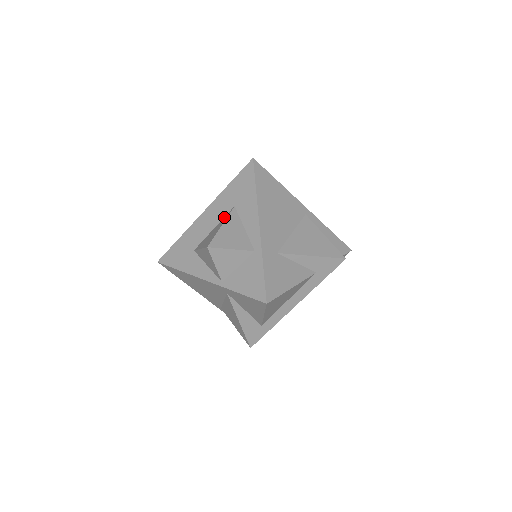
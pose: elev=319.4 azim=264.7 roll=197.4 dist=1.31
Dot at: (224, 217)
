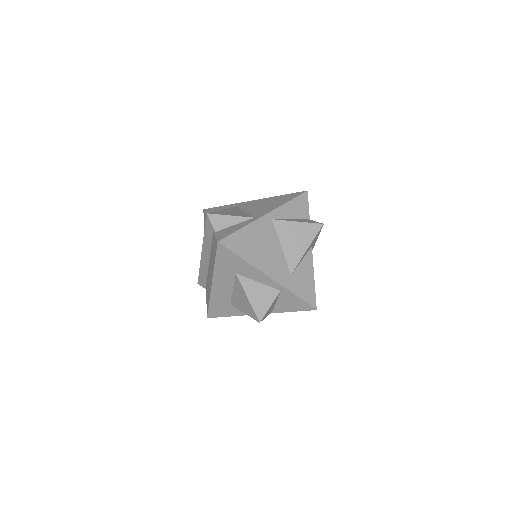
Dot at: (235, 283)
